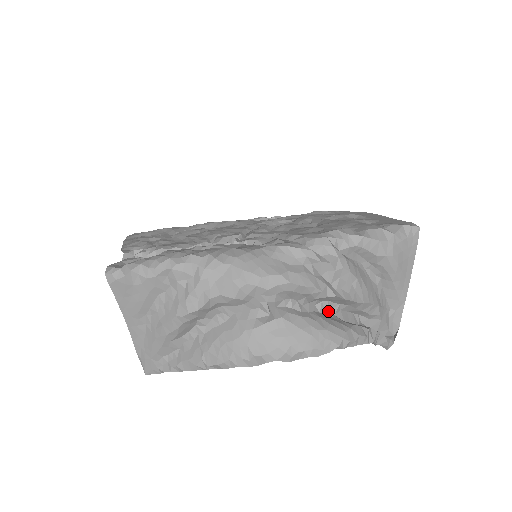
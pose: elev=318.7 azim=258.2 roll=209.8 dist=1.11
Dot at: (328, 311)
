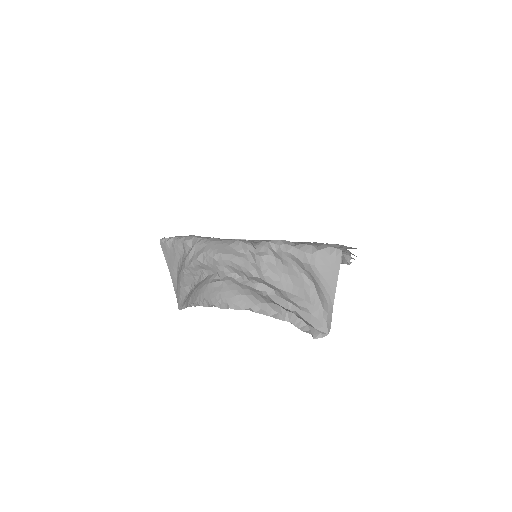
Dot at: (263, 291)
